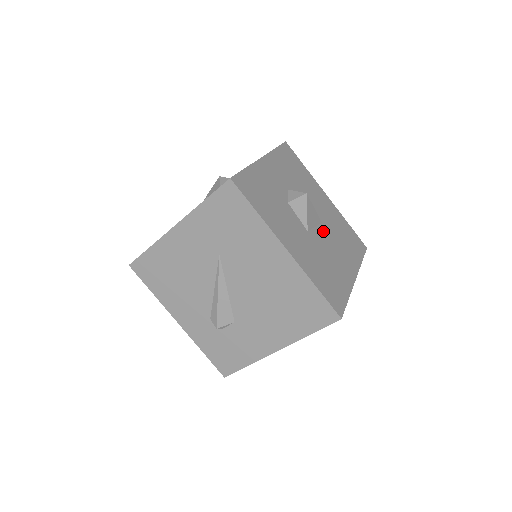
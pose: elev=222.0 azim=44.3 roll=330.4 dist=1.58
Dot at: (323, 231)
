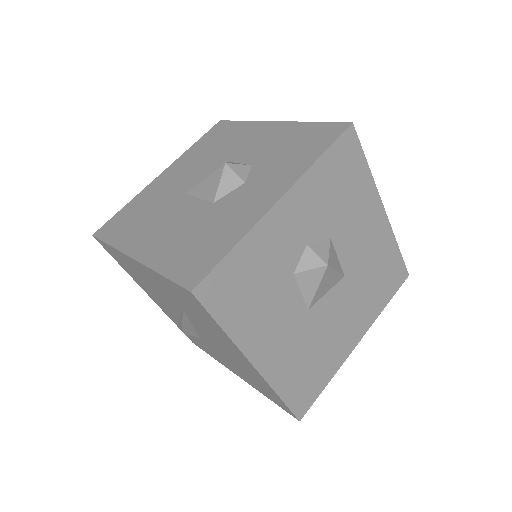
Dot at: (339, 291)
